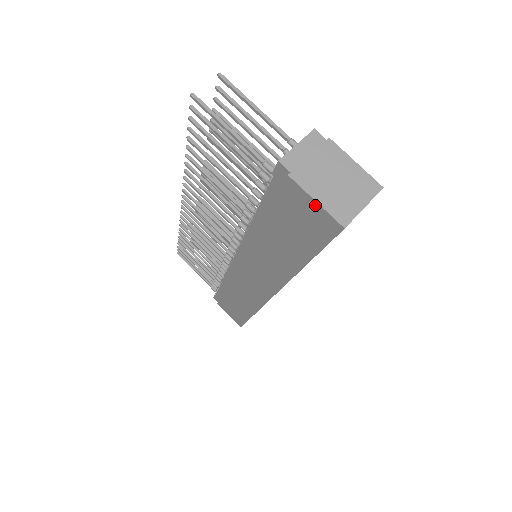
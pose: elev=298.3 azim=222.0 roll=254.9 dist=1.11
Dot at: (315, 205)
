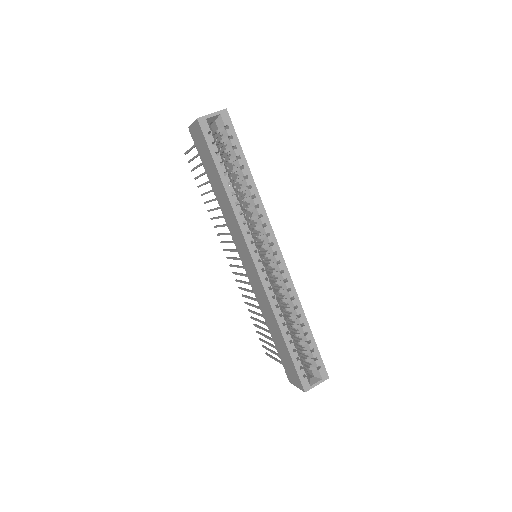
Dot at: (194, 126)
